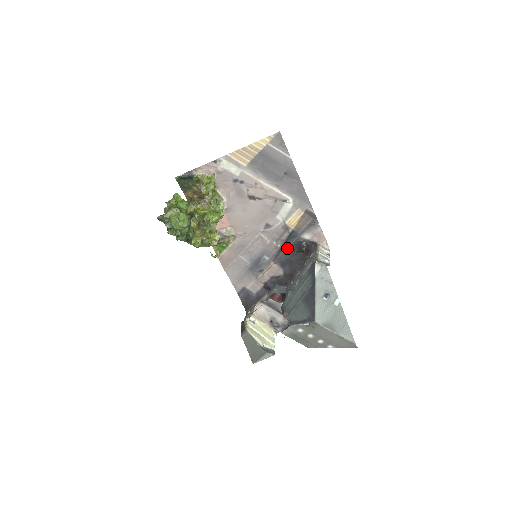
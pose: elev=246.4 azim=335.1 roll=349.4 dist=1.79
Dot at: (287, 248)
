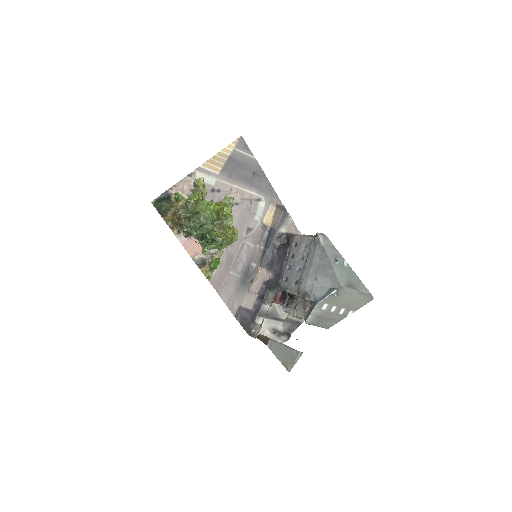
Dot at: (269, 248)
